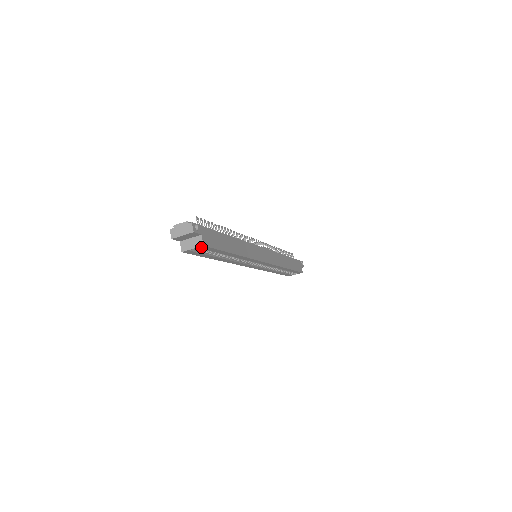
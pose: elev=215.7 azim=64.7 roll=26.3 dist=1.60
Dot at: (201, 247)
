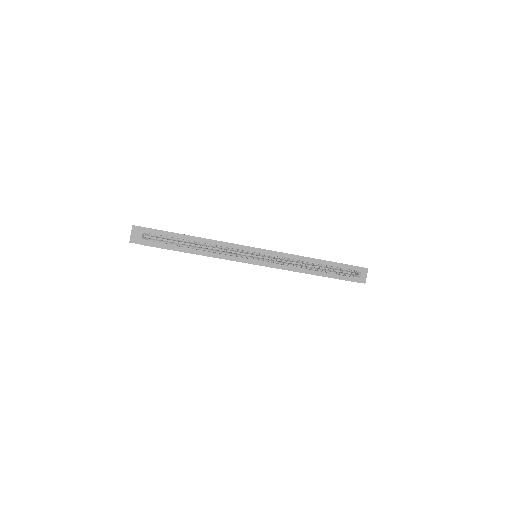
Dot at: (145, 231)
